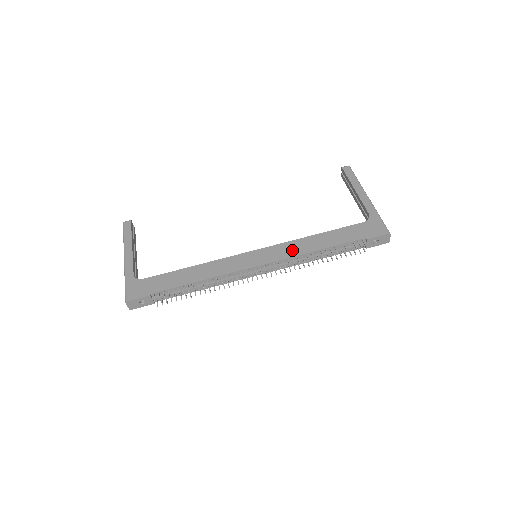
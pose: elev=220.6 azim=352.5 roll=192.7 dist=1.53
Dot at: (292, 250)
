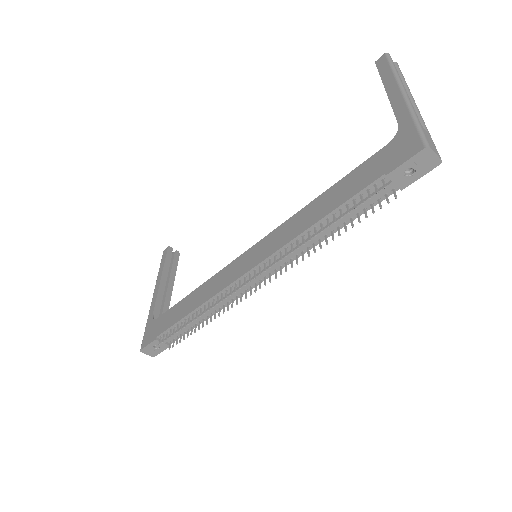
Dot at: (285, 235)
